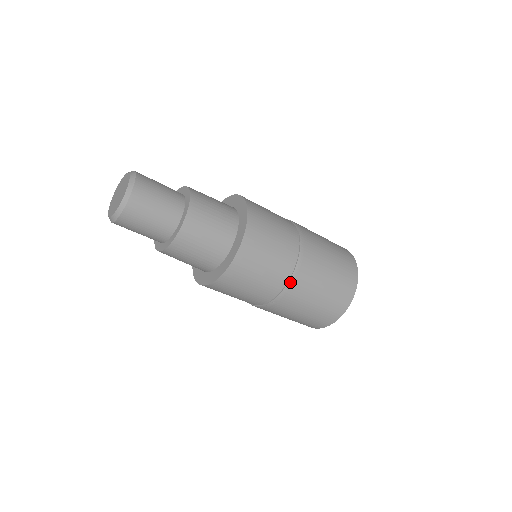
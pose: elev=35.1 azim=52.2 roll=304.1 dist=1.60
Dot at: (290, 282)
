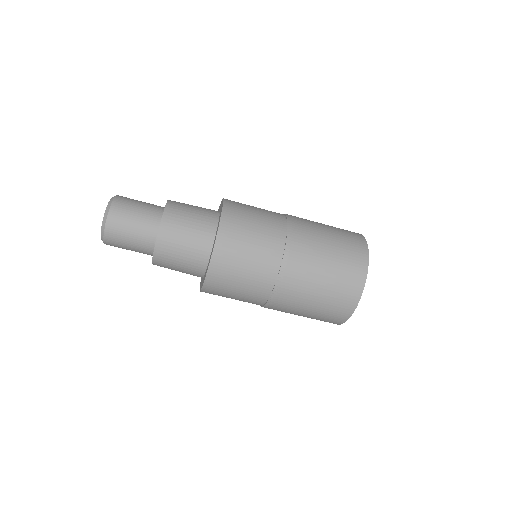
Dot at: (289, 226)
